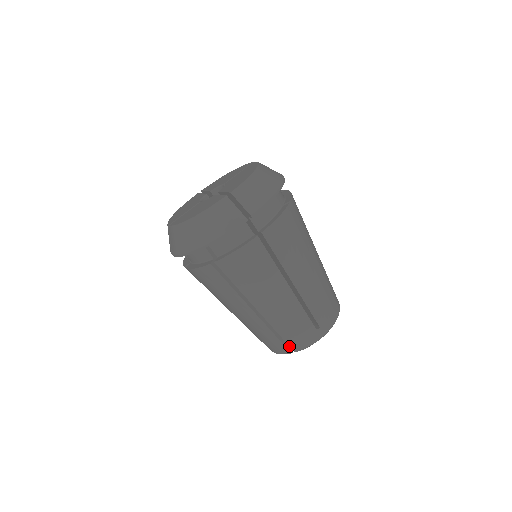
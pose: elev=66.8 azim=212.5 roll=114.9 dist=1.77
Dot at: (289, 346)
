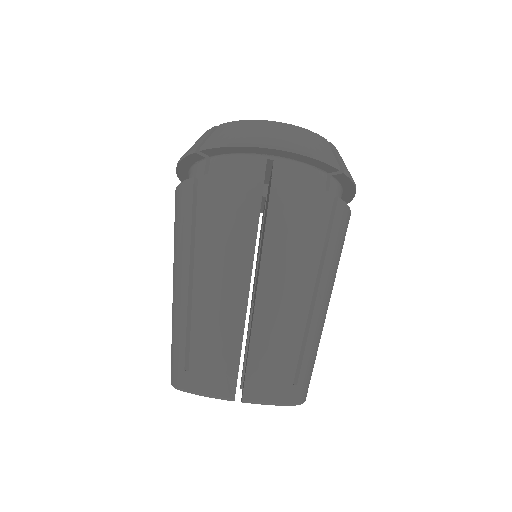
Dot at: occluded
